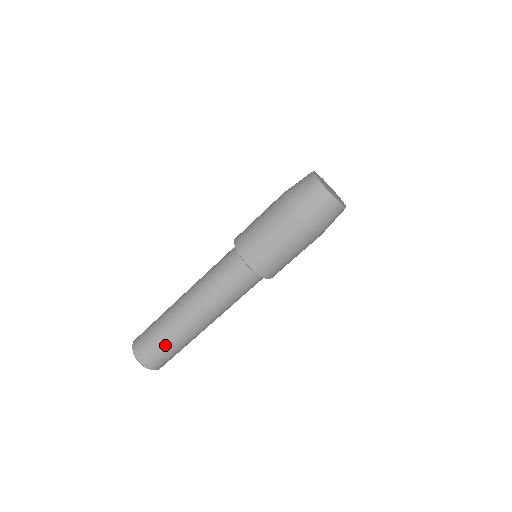
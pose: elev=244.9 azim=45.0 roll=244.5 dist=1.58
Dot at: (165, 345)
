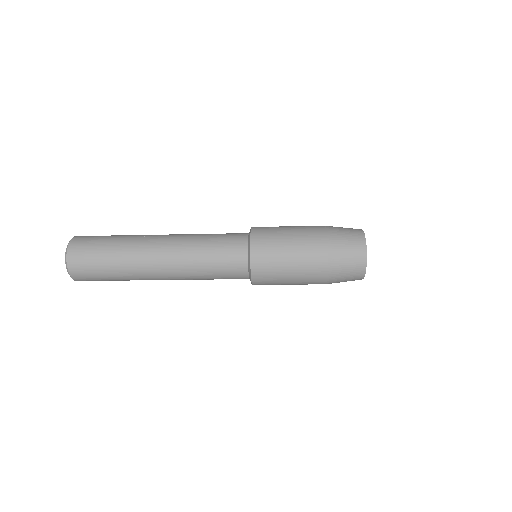
Dot at: (109, 272)
